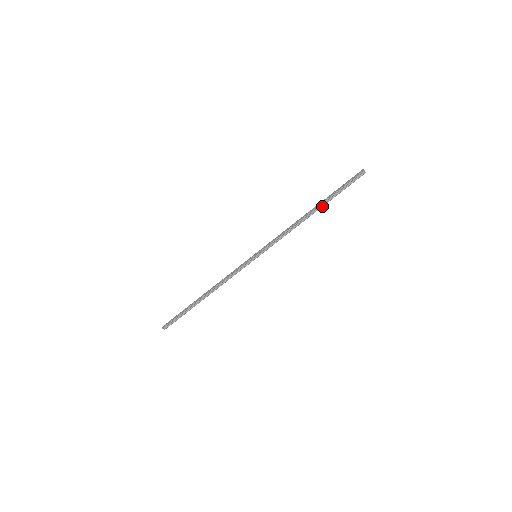
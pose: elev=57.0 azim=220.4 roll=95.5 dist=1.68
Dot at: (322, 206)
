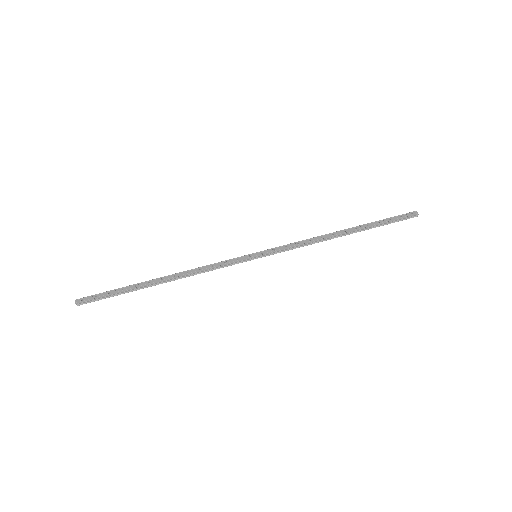
Dot at: (359, 231)
